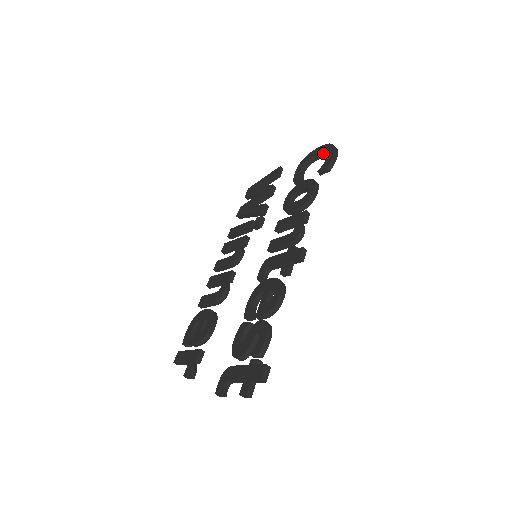
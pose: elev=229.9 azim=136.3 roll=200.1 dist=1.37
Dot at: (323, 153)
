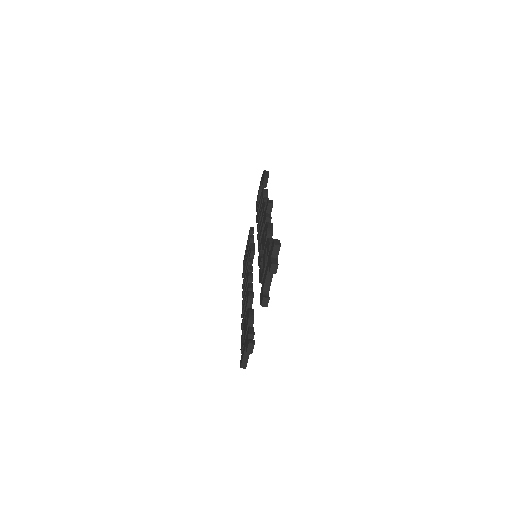
Dot at: (261, 182)
